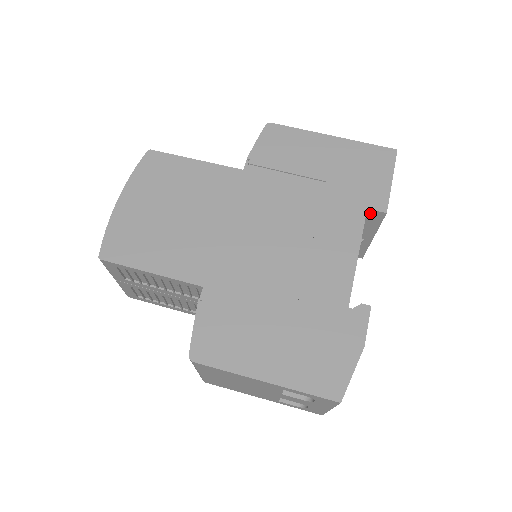
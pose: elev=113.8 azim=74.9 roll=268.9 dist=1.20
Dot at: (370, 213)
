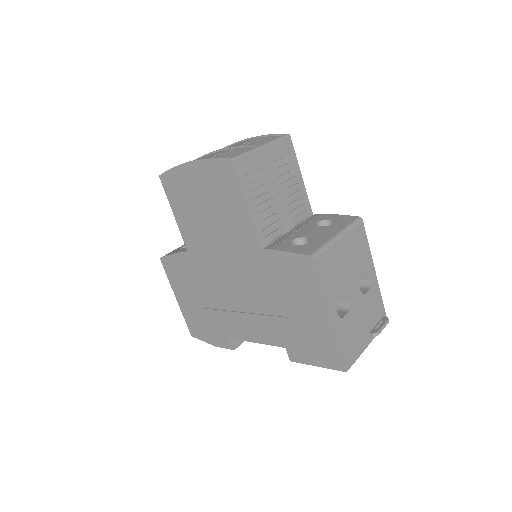
Dot at: occluded
